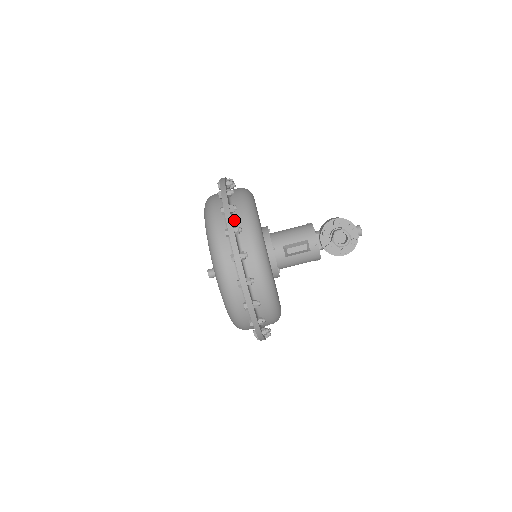
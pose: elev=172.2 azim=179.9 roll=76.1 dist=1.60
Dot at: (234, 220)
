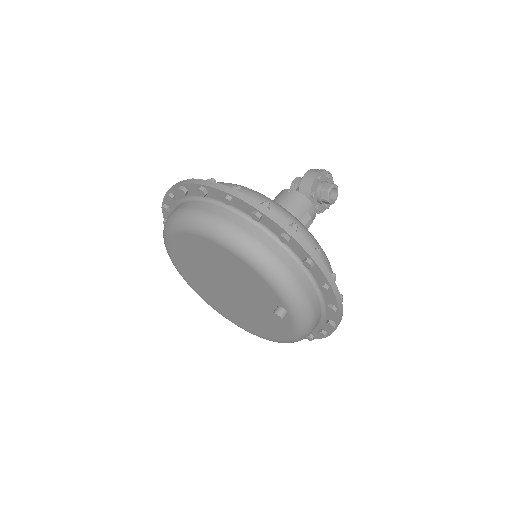
Dot at: occluded
